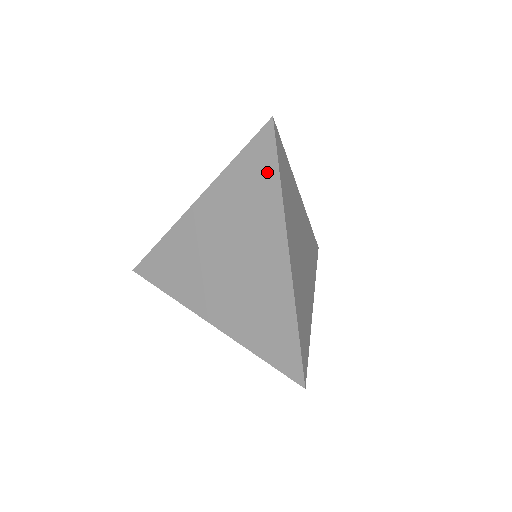
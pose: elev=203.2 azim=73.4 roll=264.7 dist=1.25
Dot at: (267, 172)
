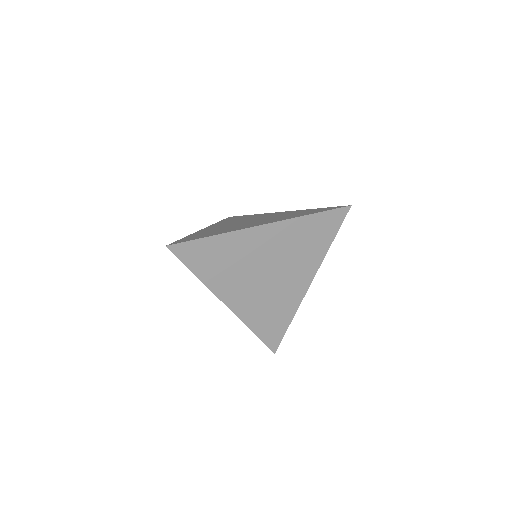
Dot at: occluded
